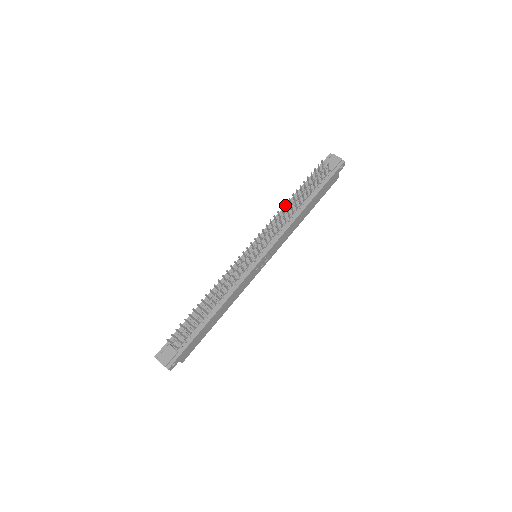
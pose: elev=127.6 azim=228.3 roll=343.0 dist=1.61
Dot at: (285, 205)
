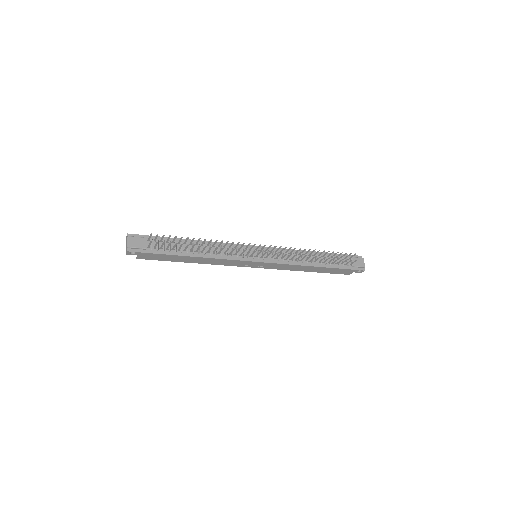
Dot at: (308, 250)
